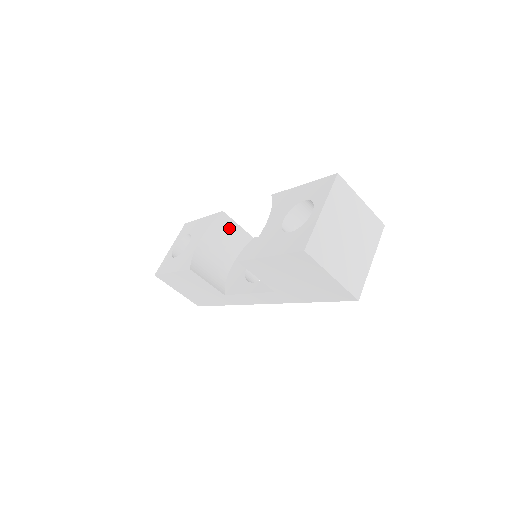
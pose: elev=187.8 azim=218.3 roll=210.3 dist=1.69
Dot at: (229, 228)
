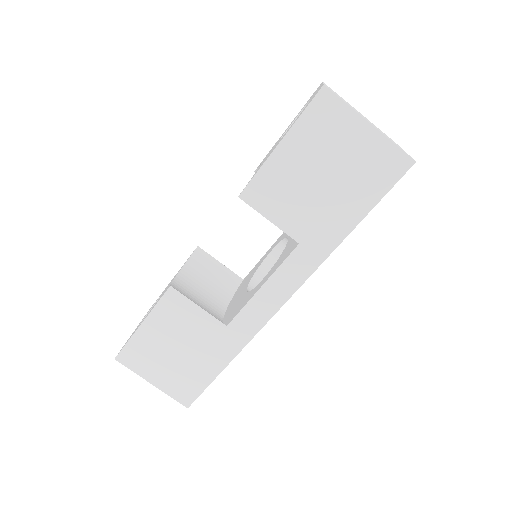
Dot at: (210, 268)
